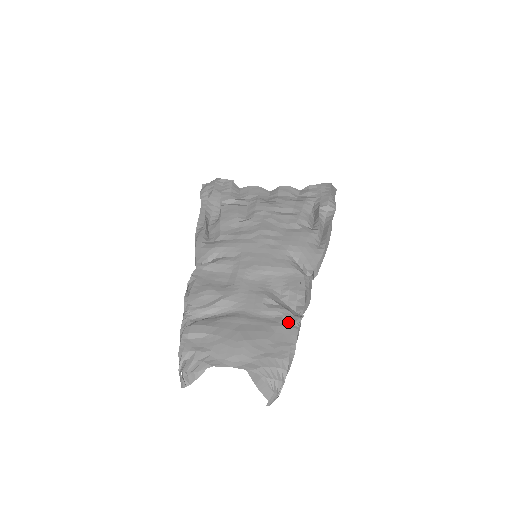
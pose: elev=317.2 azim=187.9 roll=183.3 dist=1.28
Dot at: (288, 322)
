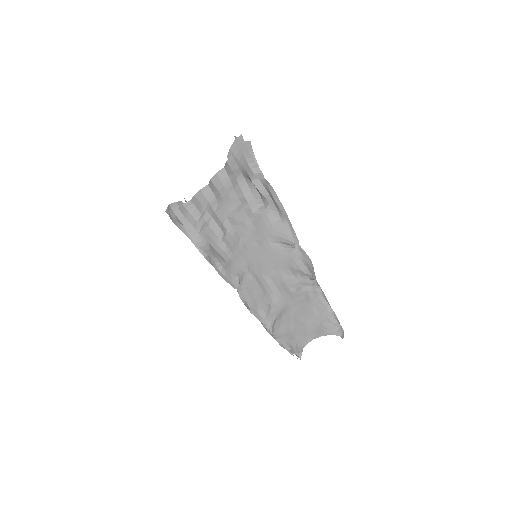
Dot at: (314, 294)
